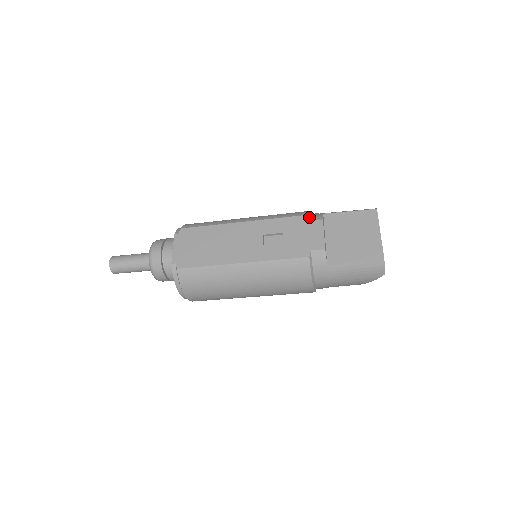
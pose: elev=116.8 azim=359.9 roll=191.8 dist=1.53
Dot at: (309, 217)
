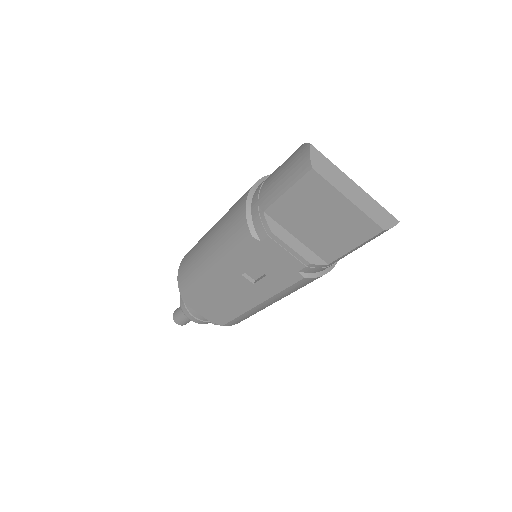
Dot at: (256, 234)
